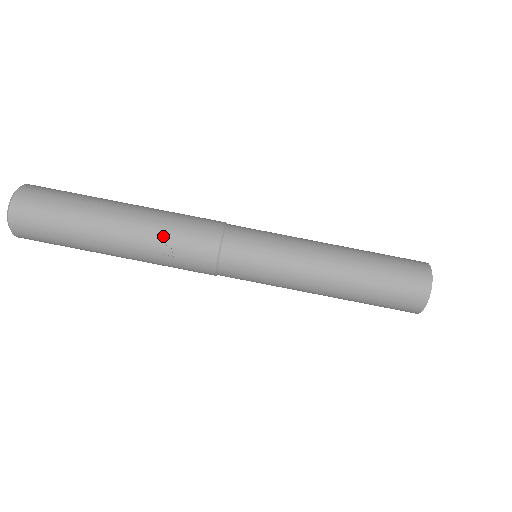
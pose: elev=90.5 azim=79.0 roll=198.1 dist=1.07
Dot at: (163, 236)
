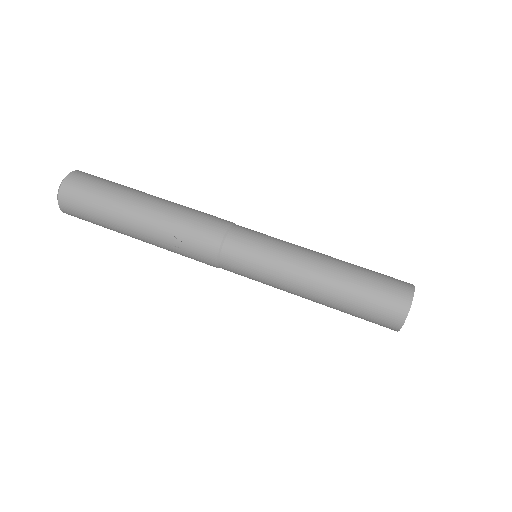
Dot at: (175, 231)
